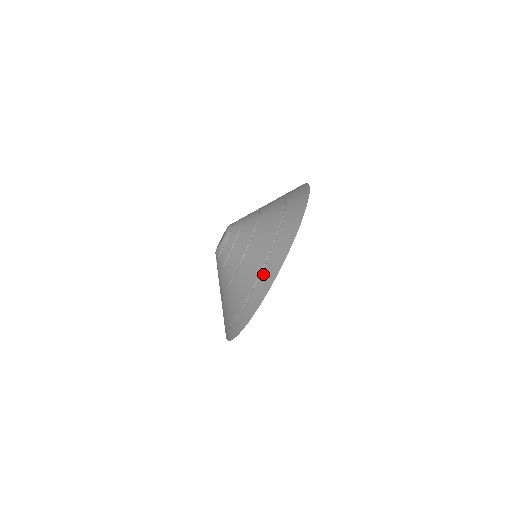
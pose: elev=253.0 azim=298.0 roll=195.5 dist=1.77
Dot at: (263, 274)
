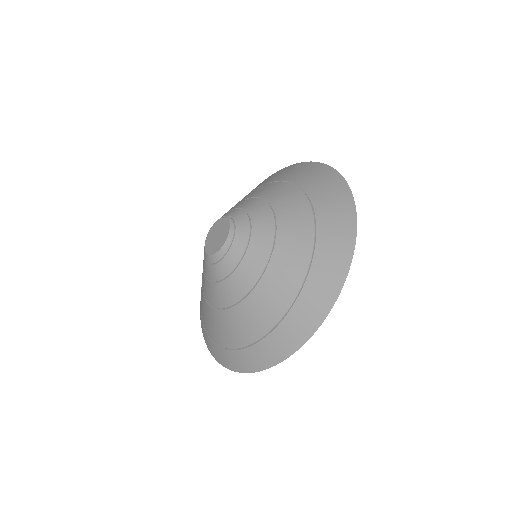
Dot at: (248, 352)
